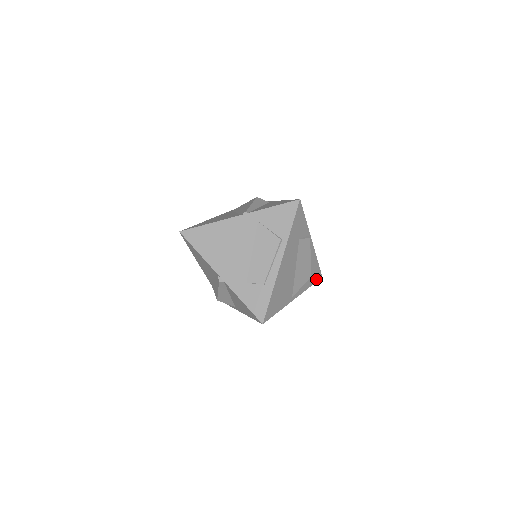
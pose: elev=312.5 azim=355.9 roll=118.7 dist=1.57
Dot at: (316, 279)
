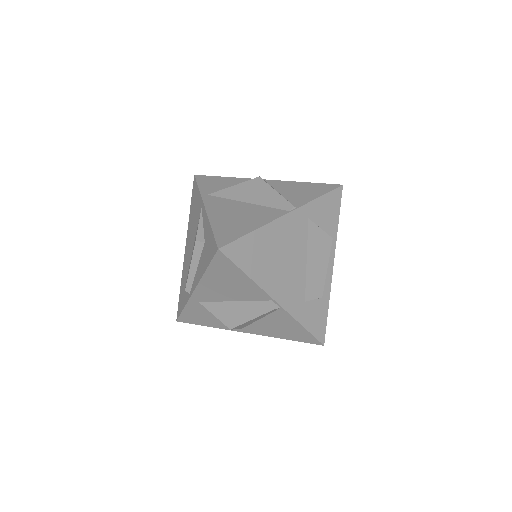
Dot at: occluded
